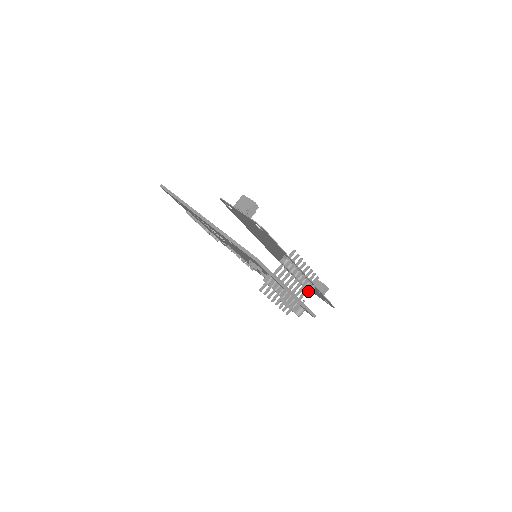
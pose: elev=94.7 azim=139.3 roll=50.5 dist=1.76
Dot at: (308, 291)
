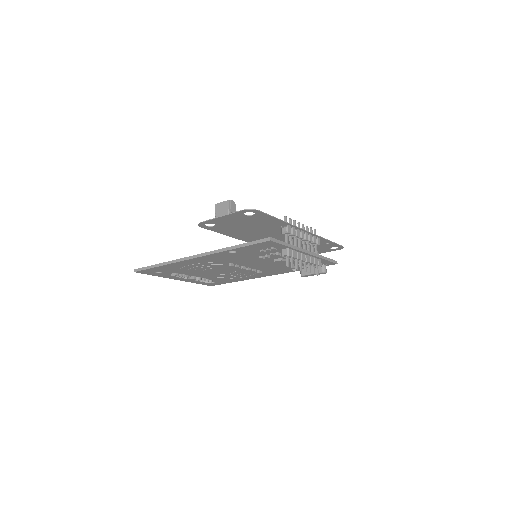
Dot at: (317, 245)
